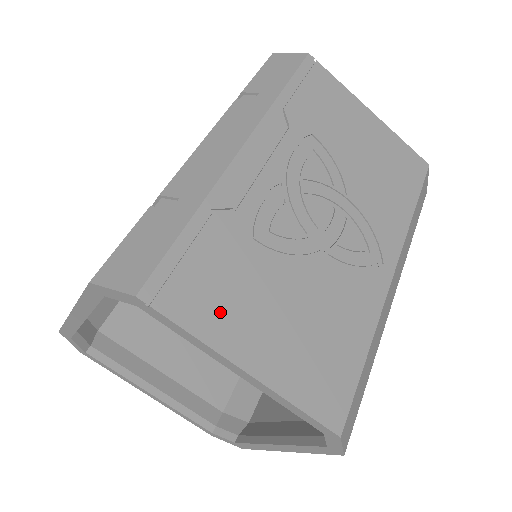
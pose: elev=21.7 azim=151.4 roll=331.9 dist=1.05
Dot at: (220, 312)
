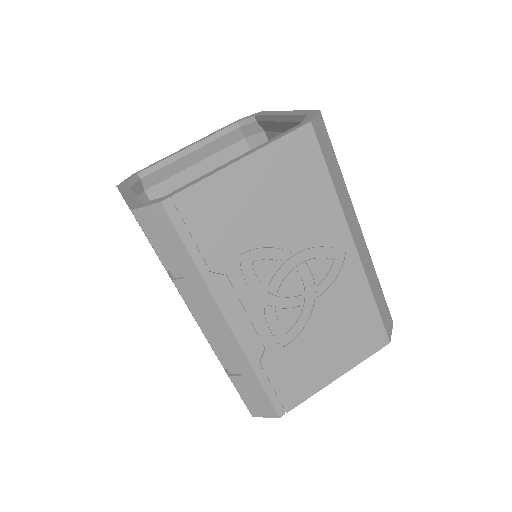
Dot at: (308, 381)
